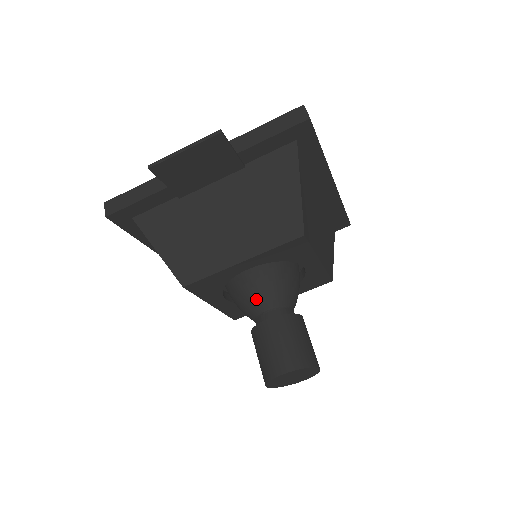
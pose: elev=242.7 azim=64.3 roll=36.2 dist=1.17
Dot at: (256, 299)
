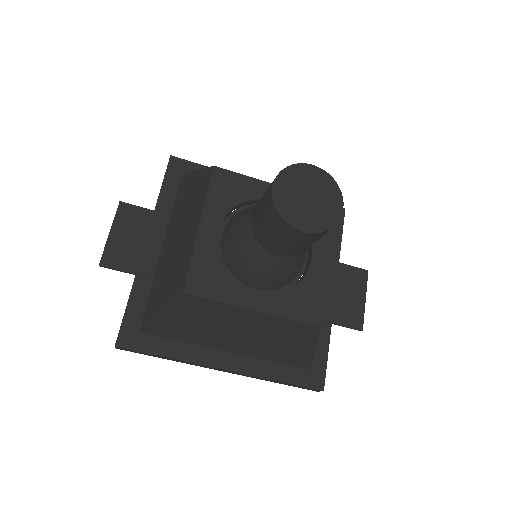
Dot at: (242, 233)
